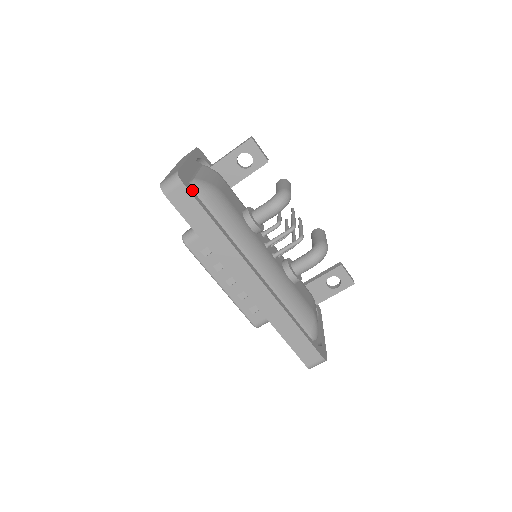
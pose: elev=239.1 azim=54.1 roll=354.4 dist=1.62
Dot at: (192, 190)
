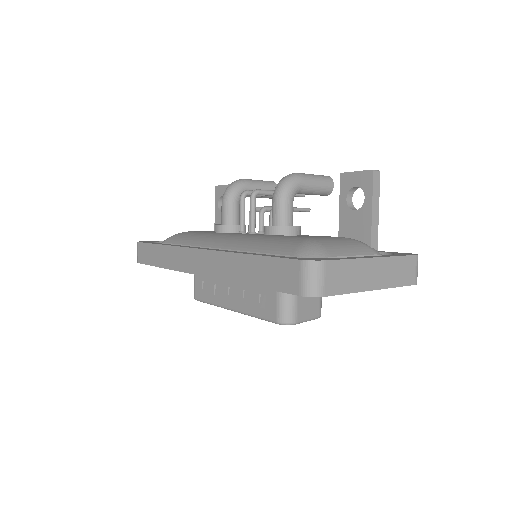
Dot at: (150, 242)
